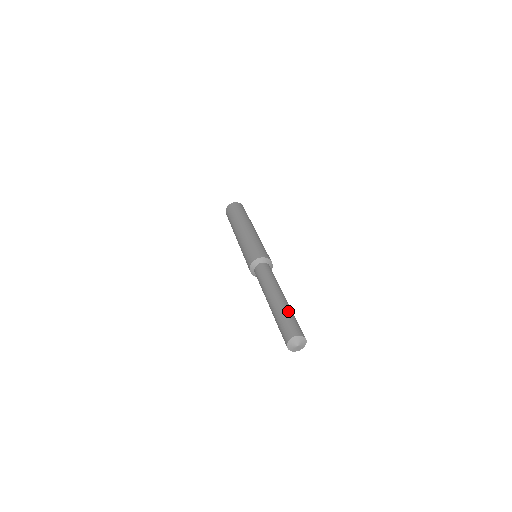
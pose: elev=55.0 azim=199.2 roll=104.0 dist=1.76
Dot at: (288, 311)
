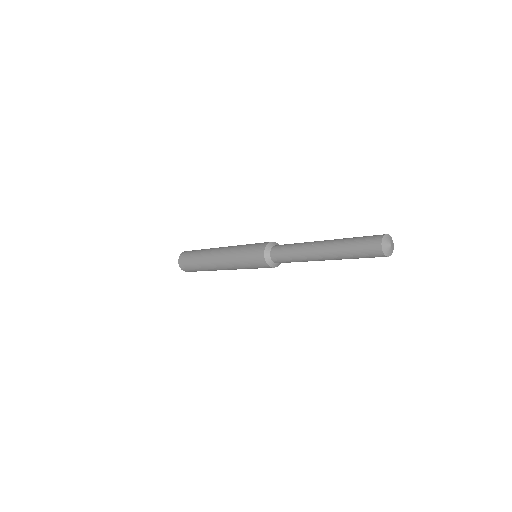
Dot at: occluded
